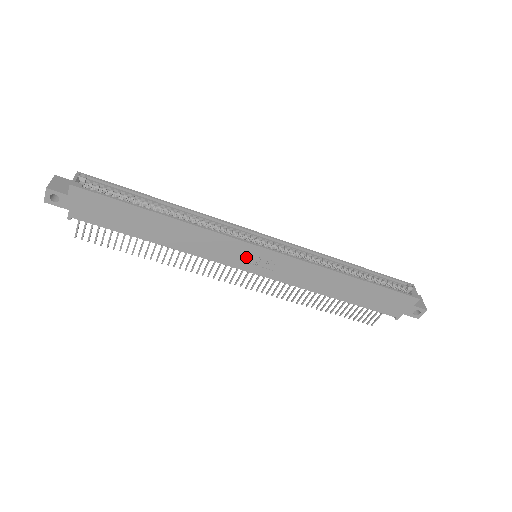
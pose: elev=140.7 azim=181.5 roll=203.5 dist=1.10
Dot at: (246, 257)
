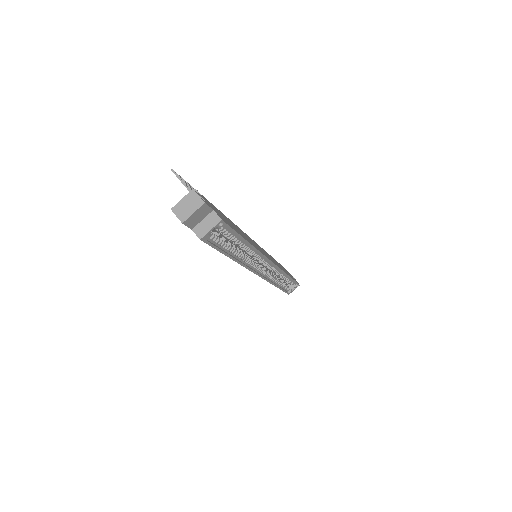
Dot at: occluded
